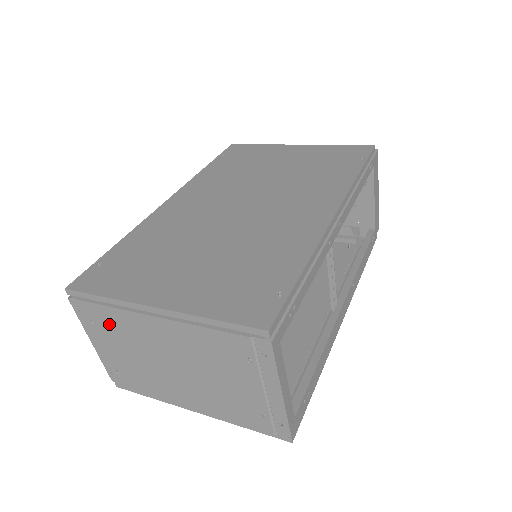
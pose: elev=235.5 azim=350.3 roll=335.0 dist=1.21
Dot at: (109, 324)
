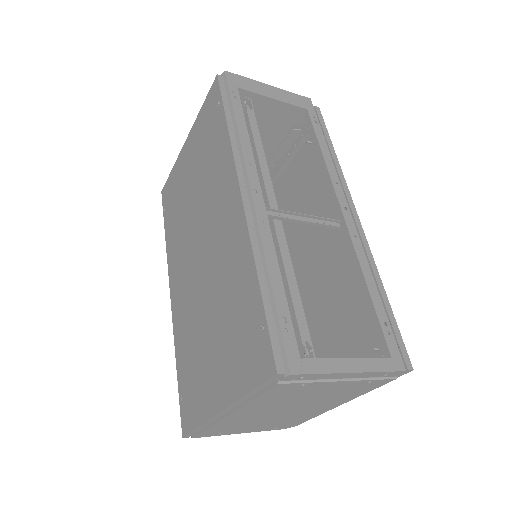
Dot at: (226, 429)
